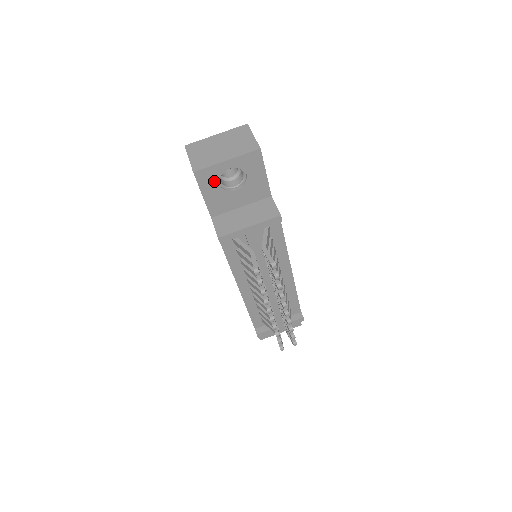
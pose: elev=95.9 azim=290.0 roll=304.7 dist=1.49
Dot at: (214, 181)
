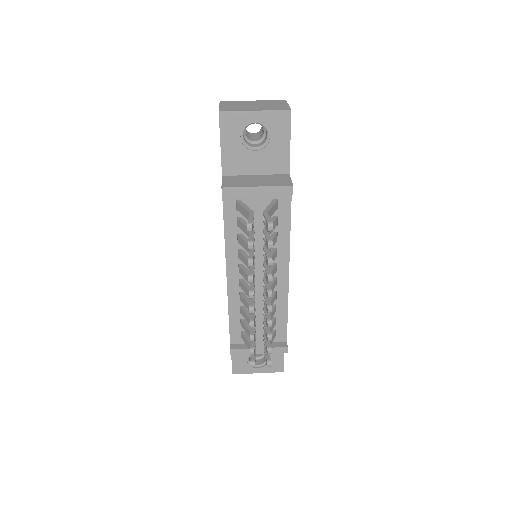
Dot at: (236, 131)
